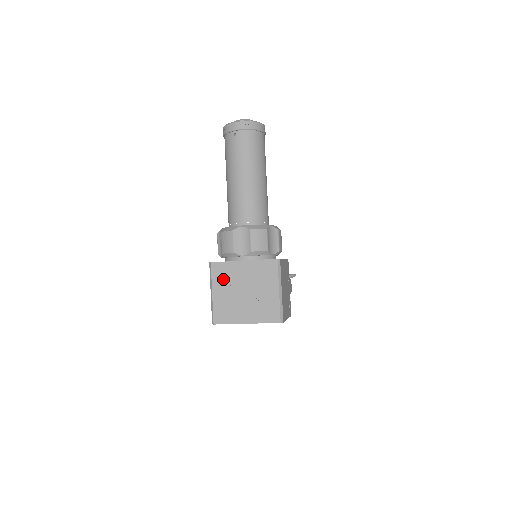
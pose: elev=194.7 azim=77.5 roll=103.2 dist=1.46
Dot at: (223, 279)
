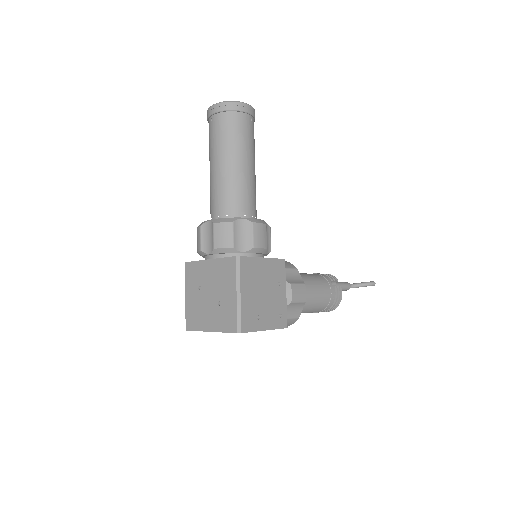
Dot at: (193, 280)
